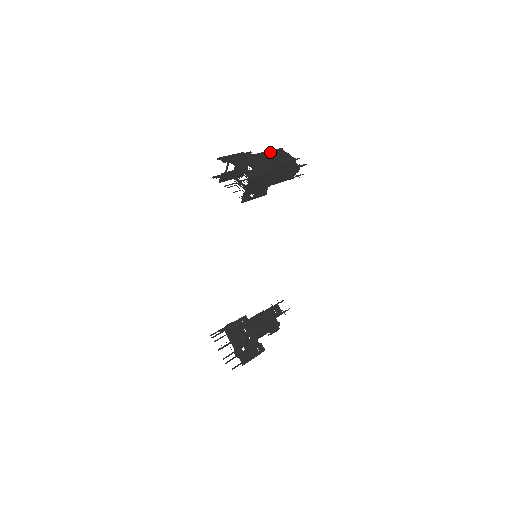
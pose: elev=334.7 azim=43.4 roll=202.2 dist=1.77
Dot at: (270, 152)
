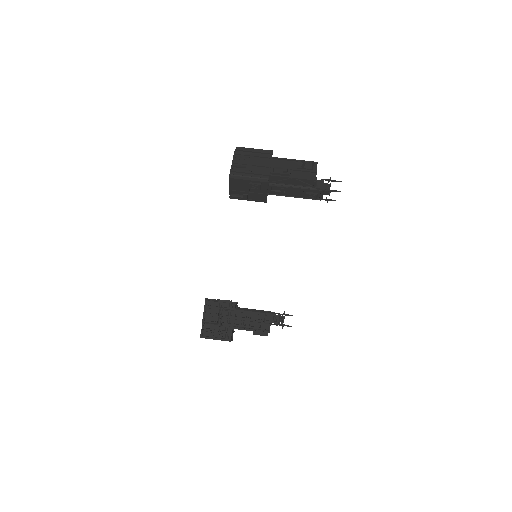
Dot at: (297, 161)
